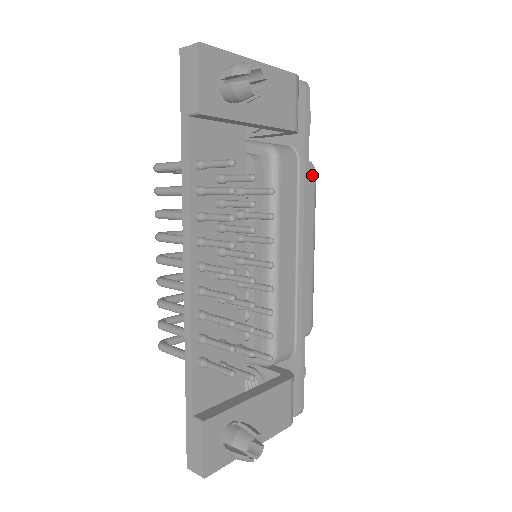
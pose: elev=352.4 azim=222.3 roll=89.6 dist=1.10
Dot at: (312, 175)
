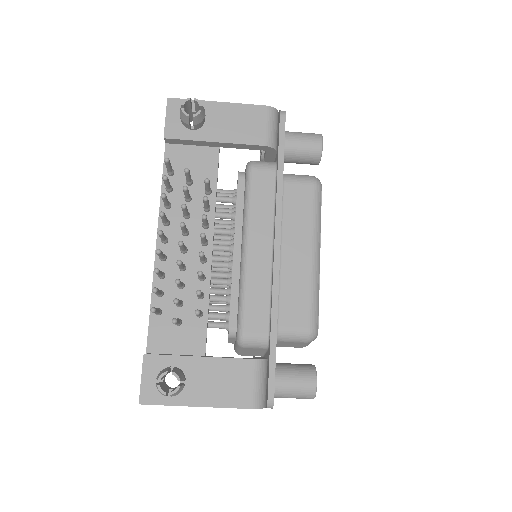
Dot at: (310, 186)
